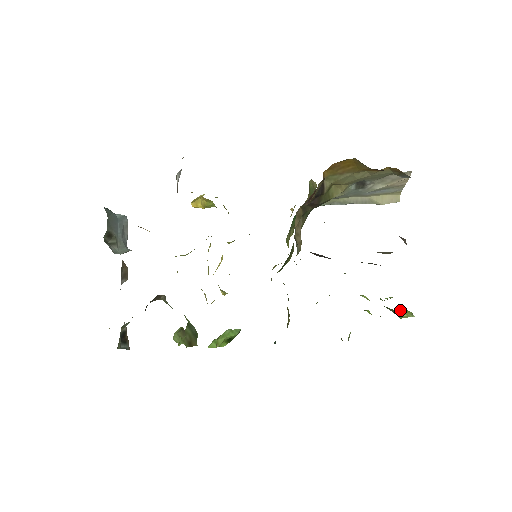
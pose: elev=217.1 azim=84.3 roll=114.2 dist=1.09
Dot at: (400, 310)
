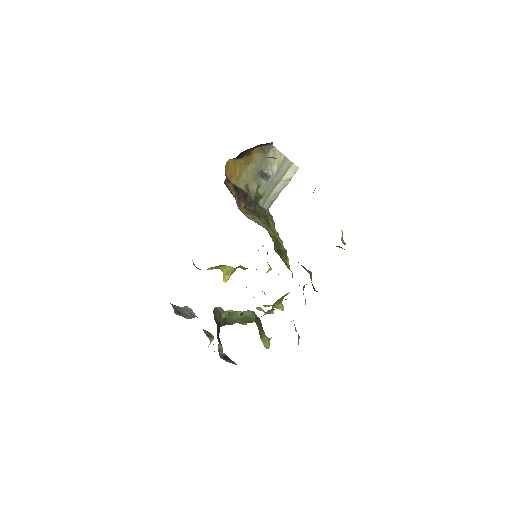
Dot at: occluded
